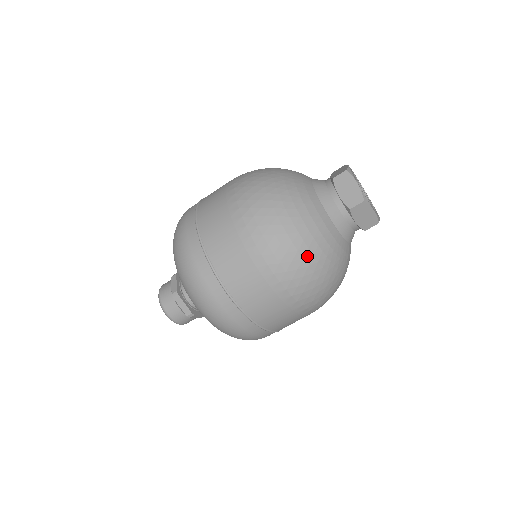
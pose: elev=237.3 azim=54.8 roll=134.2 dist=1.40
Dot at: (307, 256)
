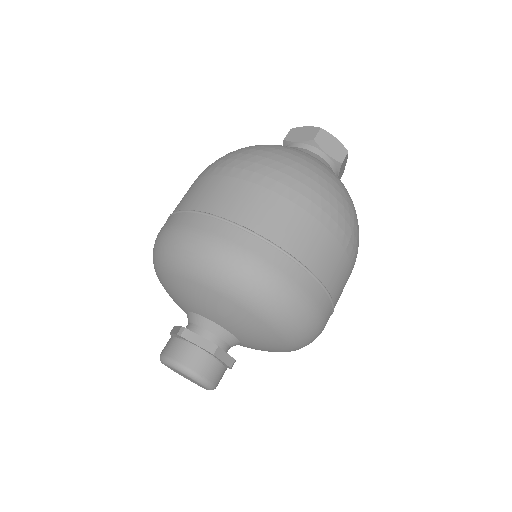
Dot at: (300, 161)
